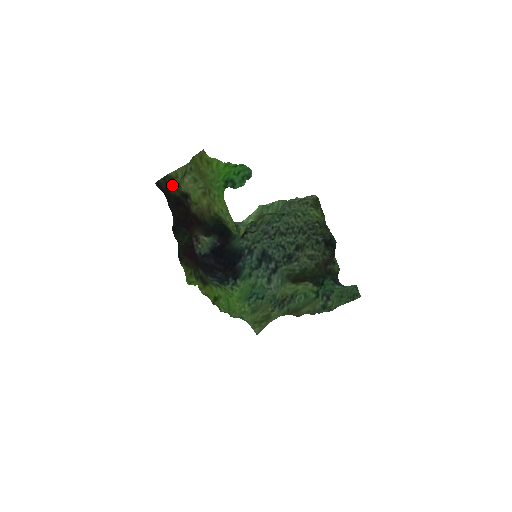
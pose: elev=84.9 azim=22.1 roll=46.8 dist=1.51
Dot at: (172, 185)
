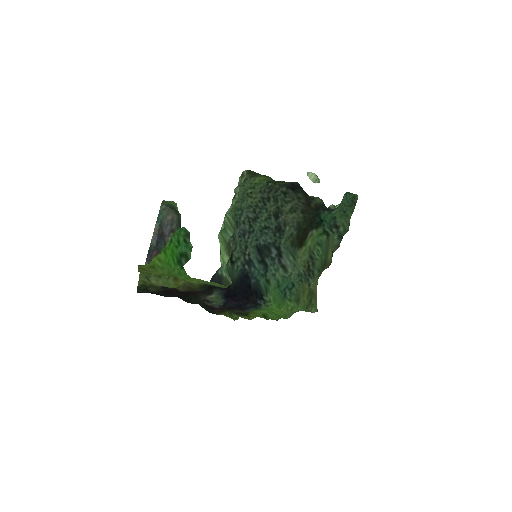
Dot at: (149, 288)
